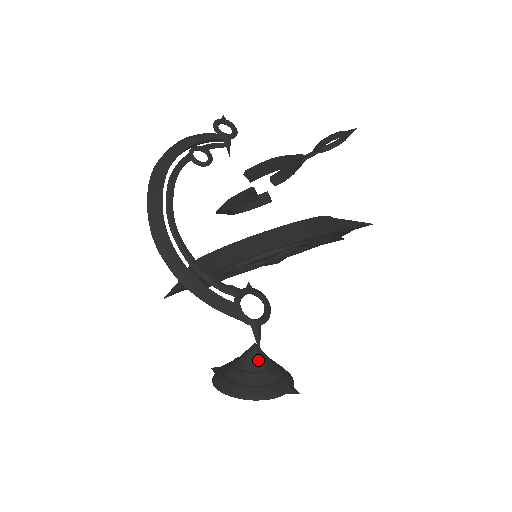
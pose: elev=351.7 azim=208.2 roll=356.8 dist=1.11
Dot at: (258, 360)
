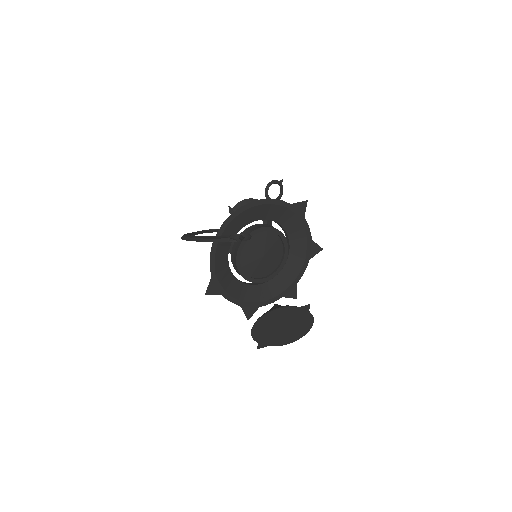
Dot at: (277, 306)
